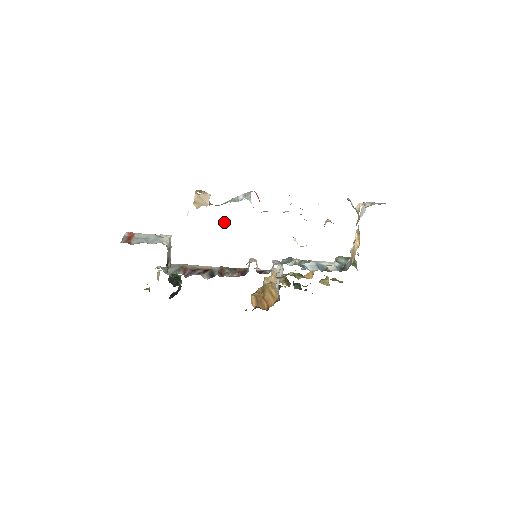
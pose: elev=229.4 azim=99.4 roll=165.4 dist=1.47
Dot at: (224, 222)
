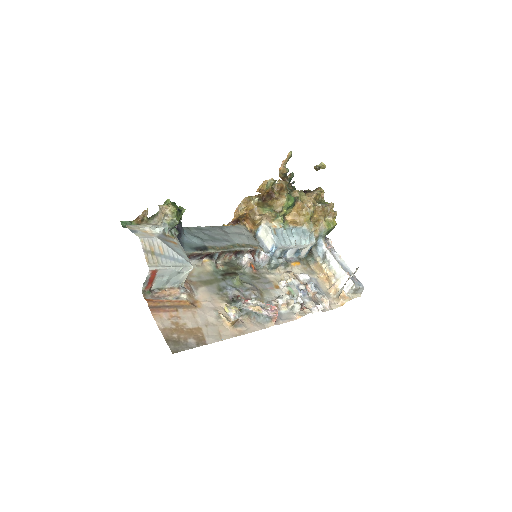
Dot at: (241, 297)
